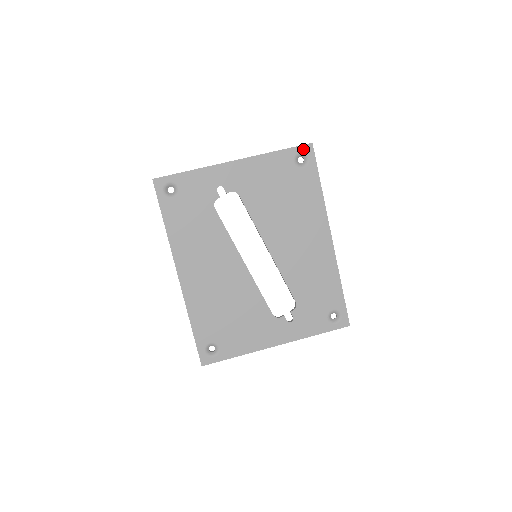
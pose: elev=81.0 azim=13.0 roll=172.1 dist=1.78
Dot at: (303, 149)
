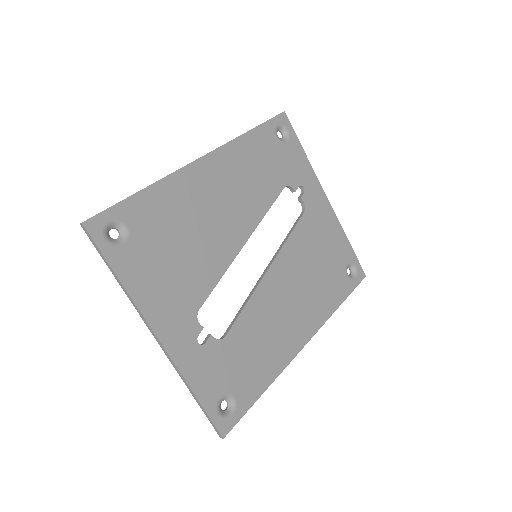
Dot at: (359, 268)
